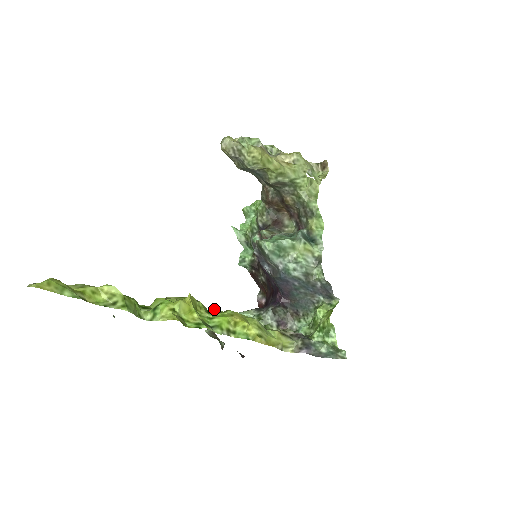
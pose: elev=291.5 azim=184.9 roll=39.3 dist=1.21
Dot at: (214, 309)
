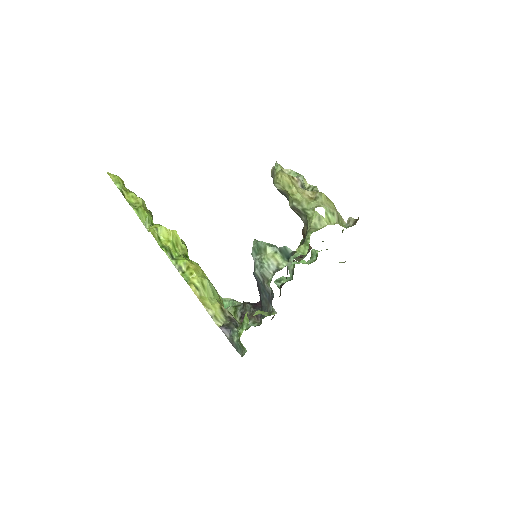
Dot at: occluded
